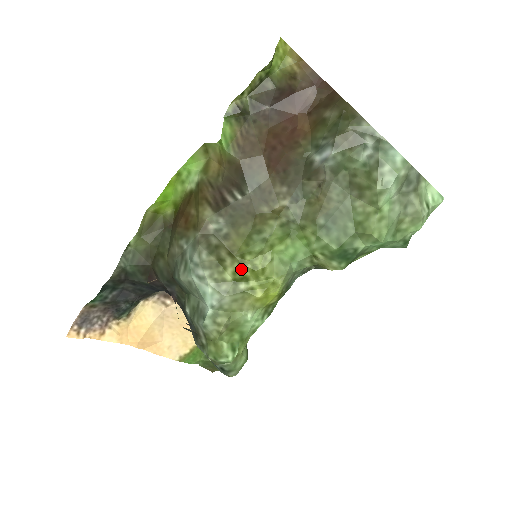
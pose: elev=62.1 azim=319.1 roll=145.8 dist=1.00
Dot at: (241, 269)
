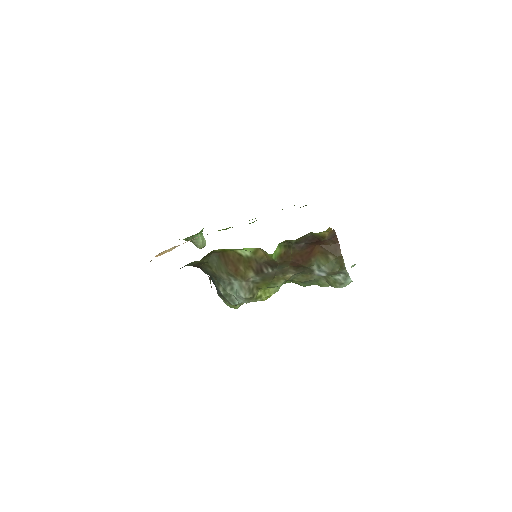
Dot at: (259, 292)
